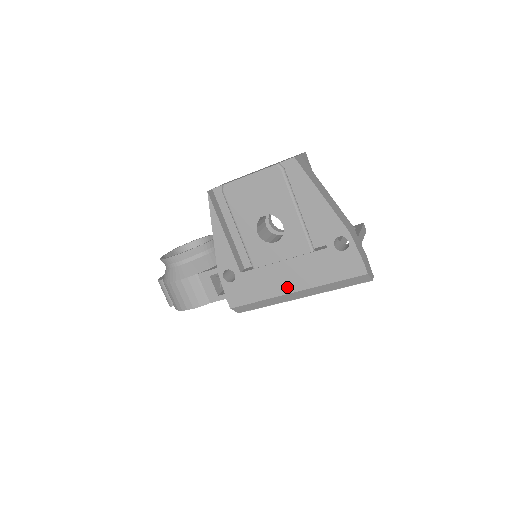
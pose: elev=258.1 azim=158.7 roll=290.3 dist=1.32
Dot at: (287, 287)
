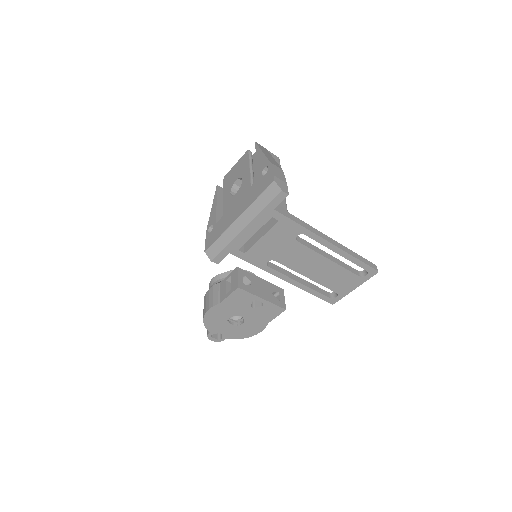
Dot at: (234, 217)
